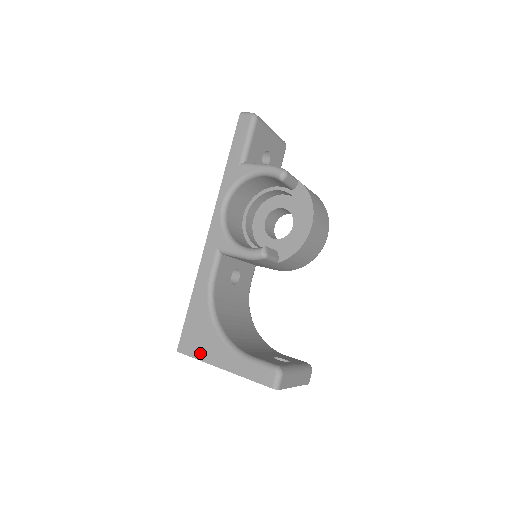
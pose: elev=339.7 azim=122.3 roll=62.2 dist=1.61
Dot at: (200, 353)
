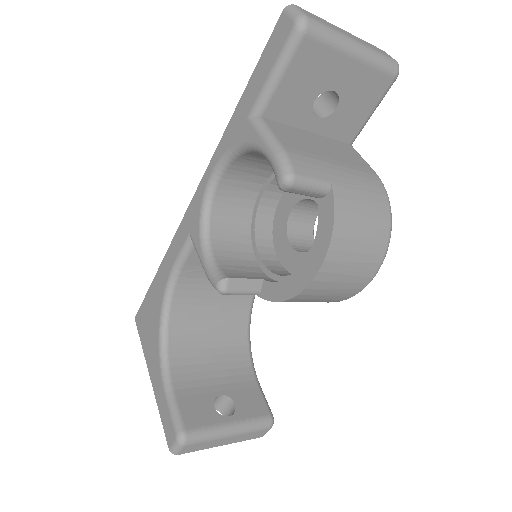
Dot at: (144, 341)
